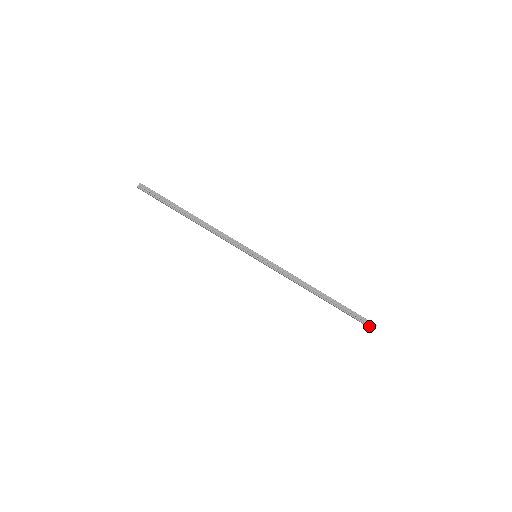
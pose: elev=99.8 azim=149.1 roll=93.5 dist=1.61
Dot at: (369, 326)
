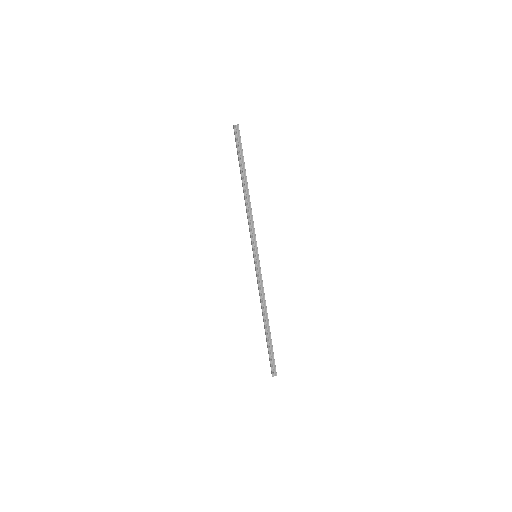
Dot at: (272, 371)
